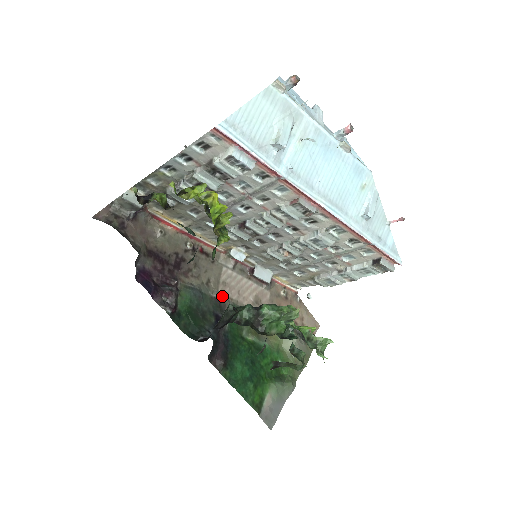
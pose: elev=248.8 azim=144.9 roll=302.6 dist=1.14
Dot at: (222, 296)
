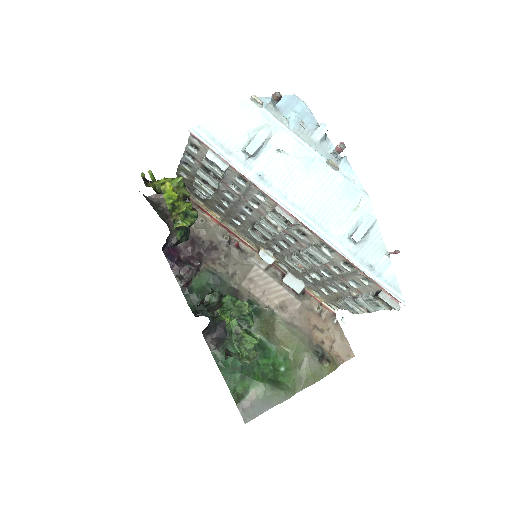
Dot at: (243, 290)
